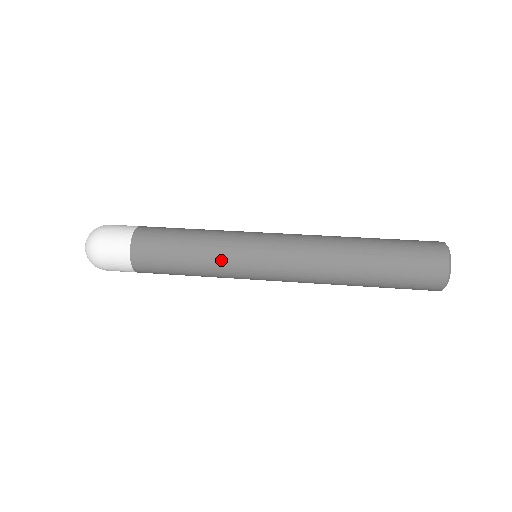
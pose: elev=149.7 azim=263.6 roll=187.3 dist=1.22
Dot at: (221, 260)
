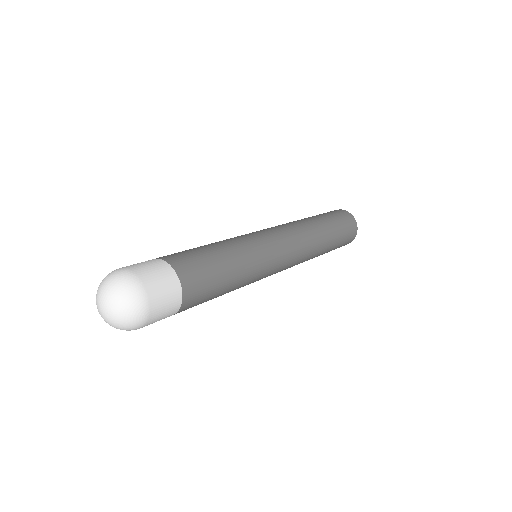
Dot at: (255, 272)
